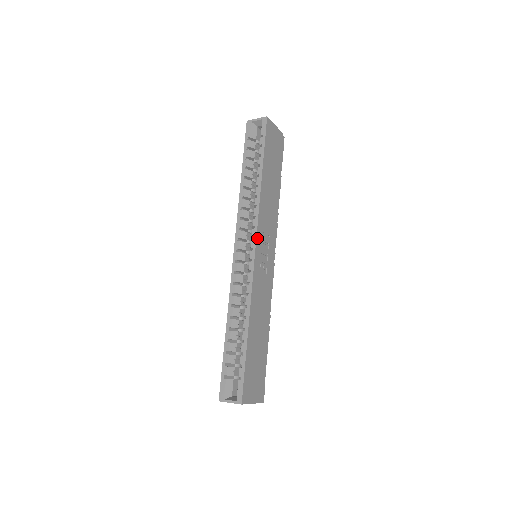
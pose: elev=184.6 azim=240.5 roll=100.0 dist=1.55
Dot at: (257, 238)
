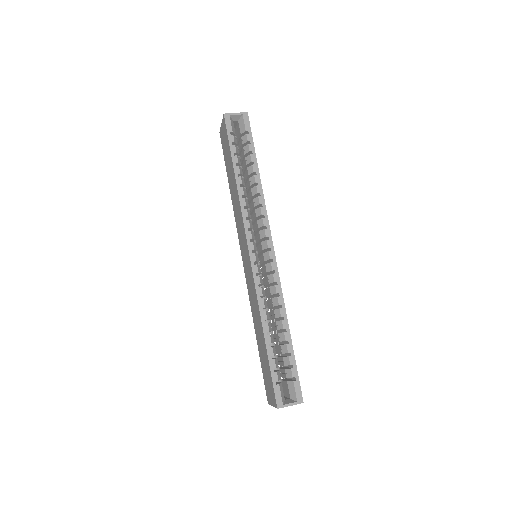
Dot at: (271, 237)
